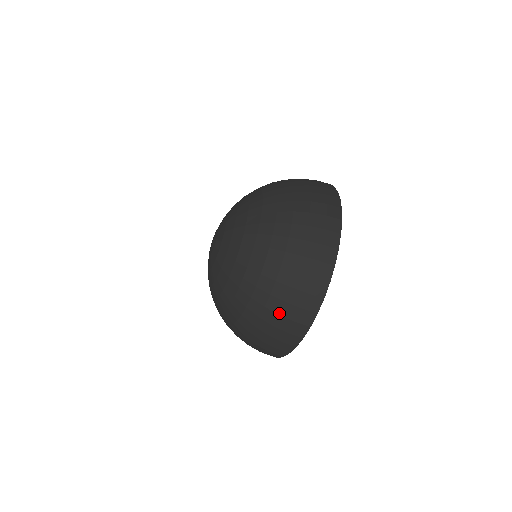
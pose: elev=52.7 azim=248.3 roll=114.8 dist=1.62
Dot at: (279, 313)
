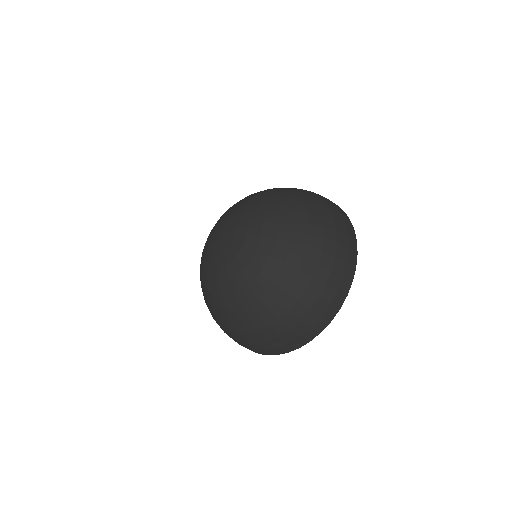
Dot at: (310, 307)
